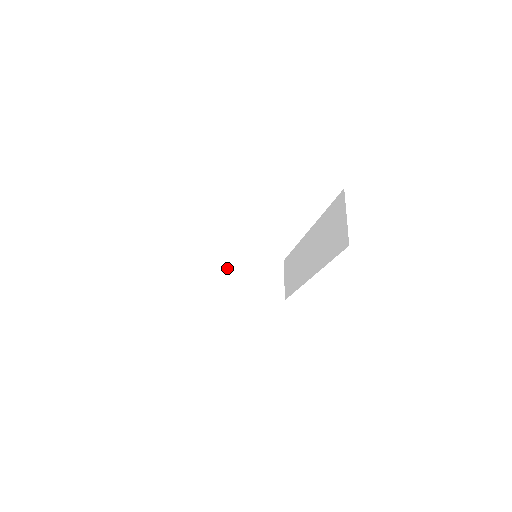
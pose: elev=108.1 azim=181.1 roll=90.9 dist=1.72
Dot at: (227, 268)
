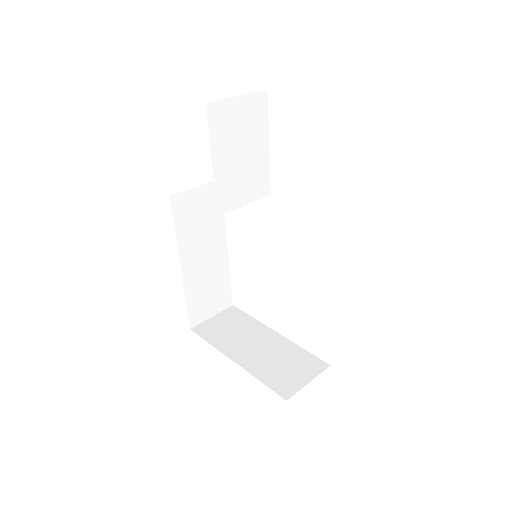
Dot at: (258, 333)
